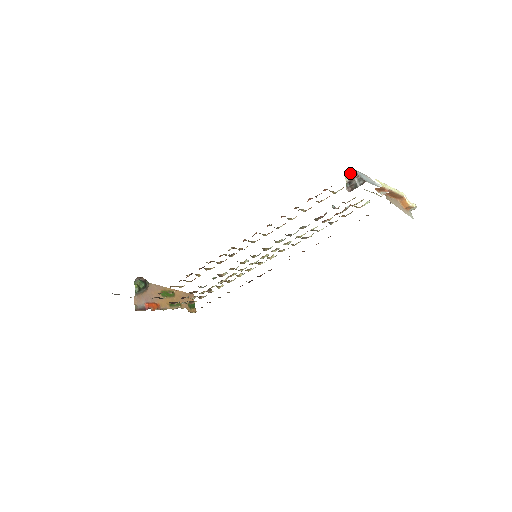
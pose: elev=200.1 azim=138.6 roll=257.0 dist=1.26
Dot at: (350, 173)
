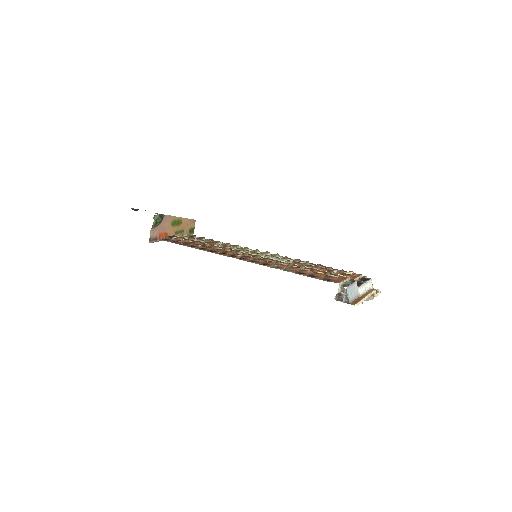
Dot at: (343, 289)
